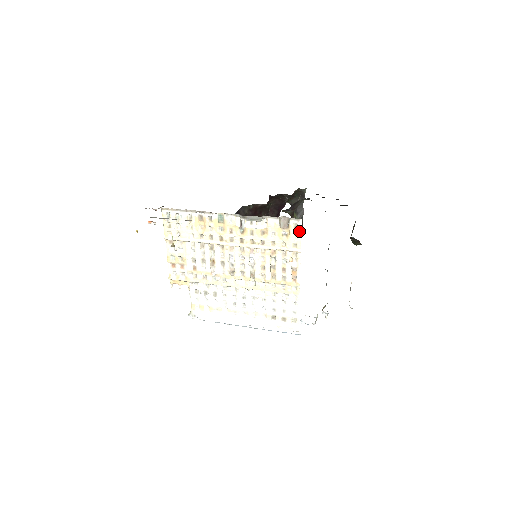
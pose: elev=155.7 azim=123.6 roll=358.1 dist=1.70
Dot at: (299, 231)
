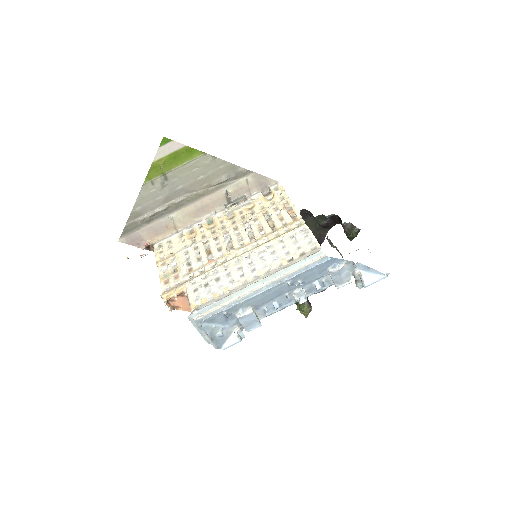
Dot at: (281, 189)
